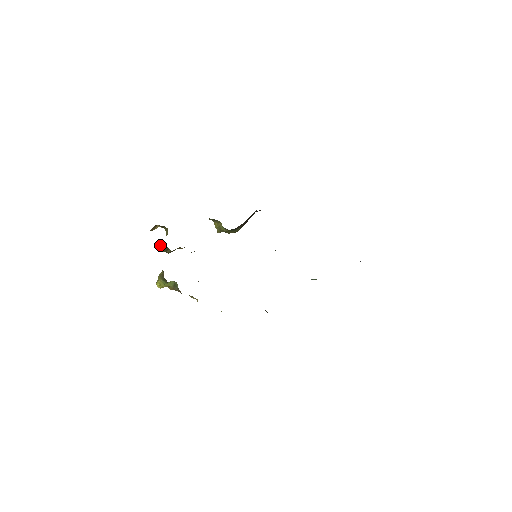
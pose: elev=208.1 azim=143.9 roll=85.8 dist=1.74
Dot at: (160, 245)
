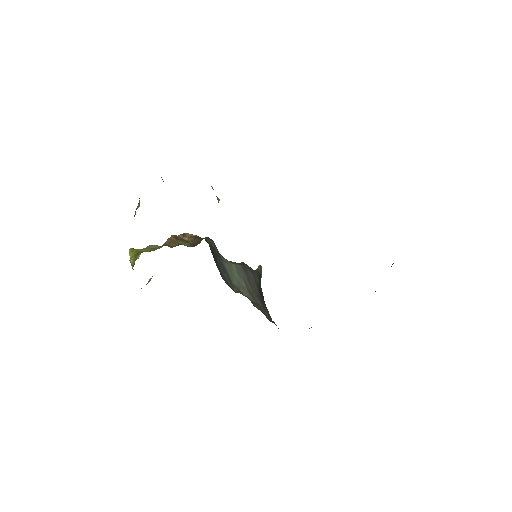
Dot at: occluded
